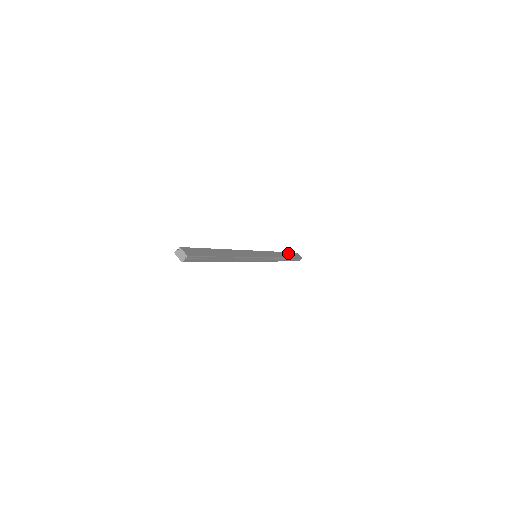
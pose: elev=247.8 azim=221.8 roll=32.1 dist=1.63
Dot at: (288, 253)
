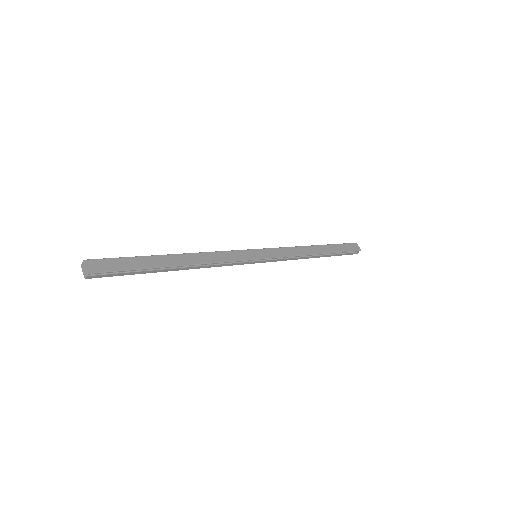
Dot at: (333, 246)
